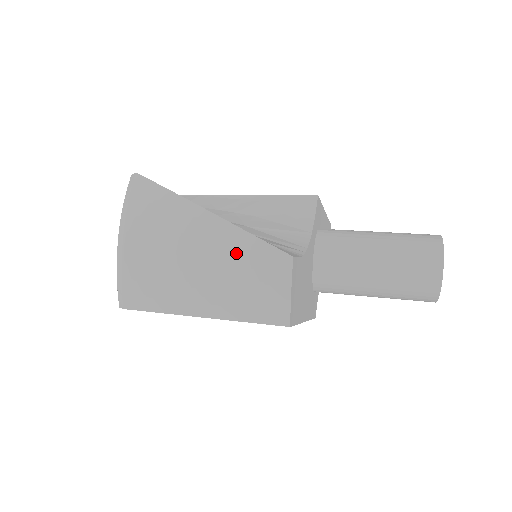
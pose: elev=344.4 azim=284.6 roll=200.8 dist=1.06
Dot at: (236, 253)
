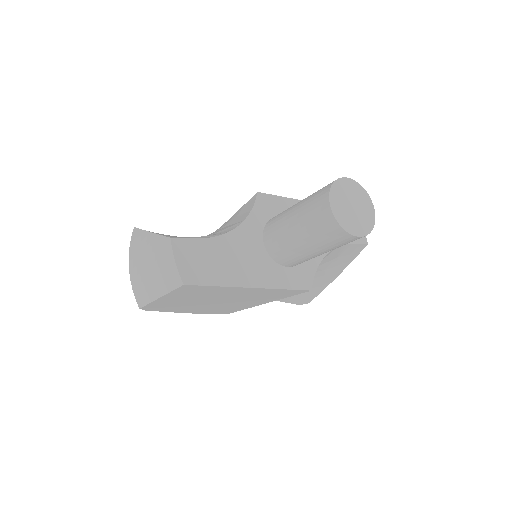
Dot at: (156, 250)
